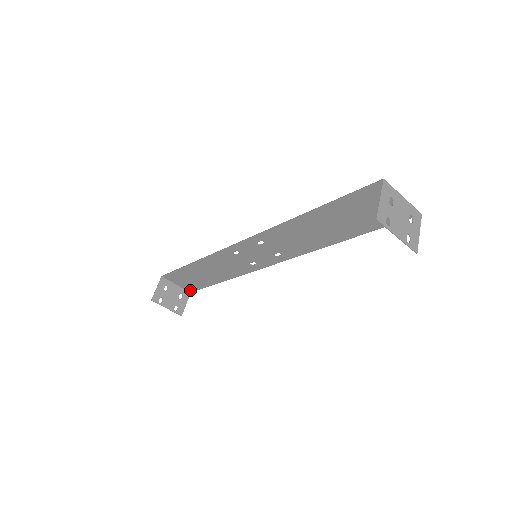
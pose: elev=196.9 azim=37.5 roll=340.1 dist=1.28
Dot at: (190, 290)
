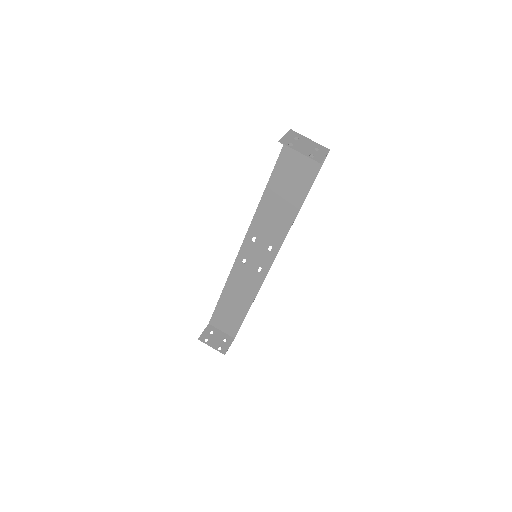
Dot at: (233, 335)
